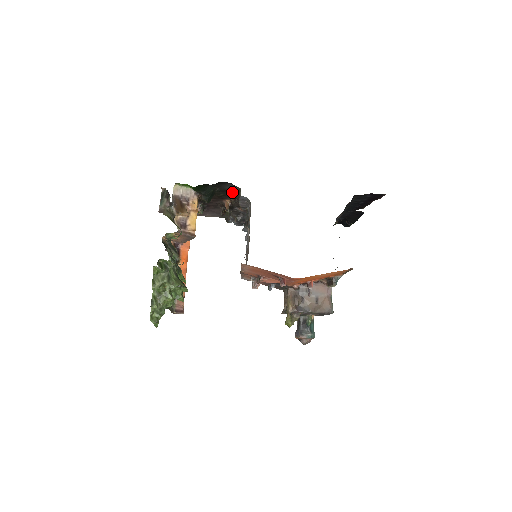
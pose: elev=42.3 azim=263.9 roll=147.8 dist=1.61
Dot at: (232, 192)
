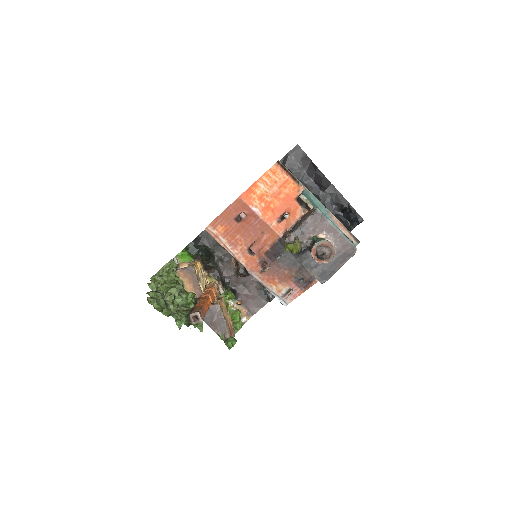
Dot at: occluded
